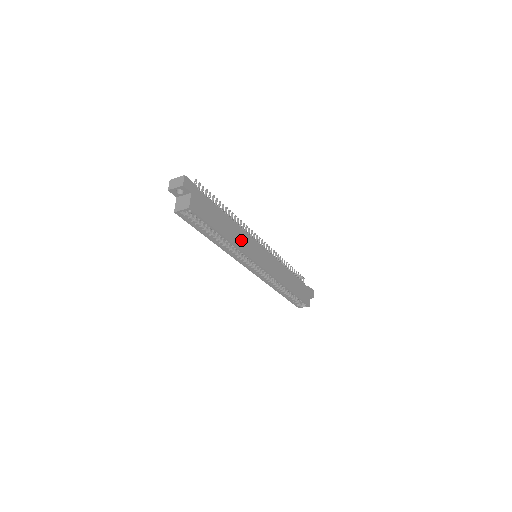
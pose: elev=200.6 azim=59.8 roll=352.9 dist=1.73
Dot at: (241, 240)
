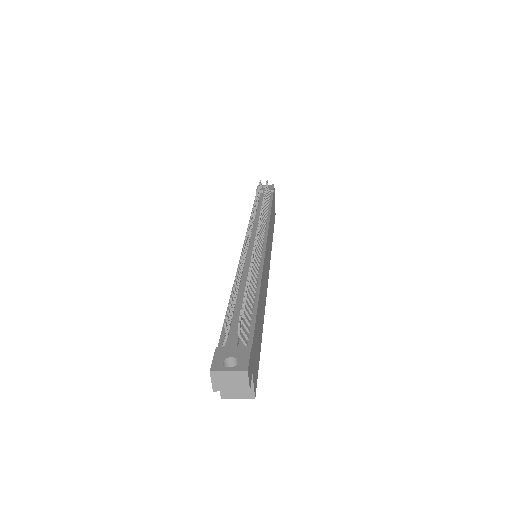
Dot at: (264, 291)
